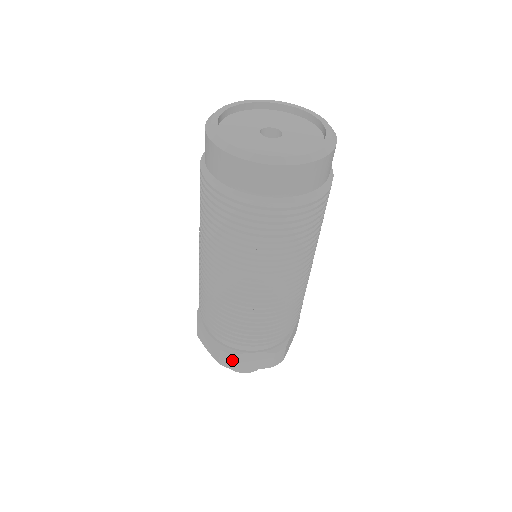
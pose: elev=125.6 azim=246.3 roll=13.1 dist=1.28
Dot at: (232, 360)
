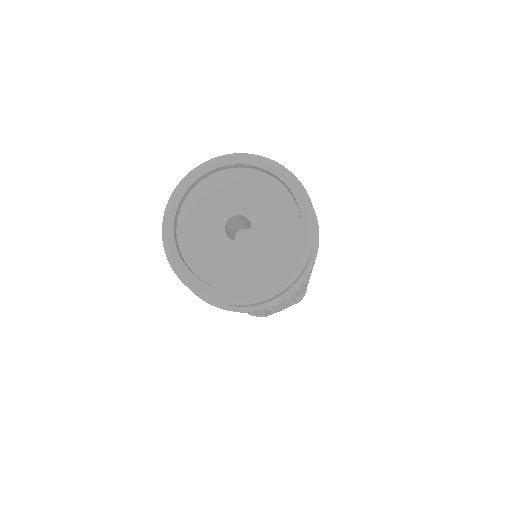
Dot at: occluded
